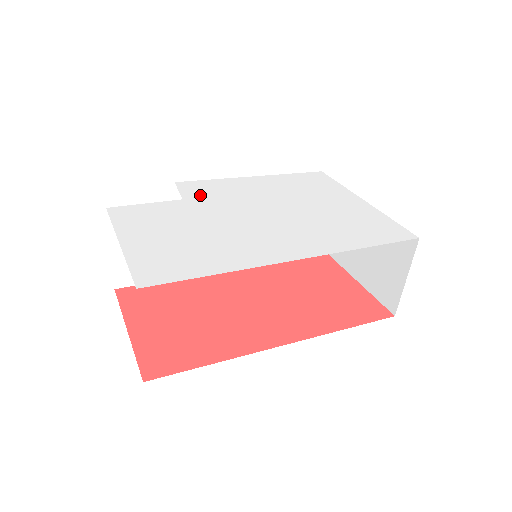
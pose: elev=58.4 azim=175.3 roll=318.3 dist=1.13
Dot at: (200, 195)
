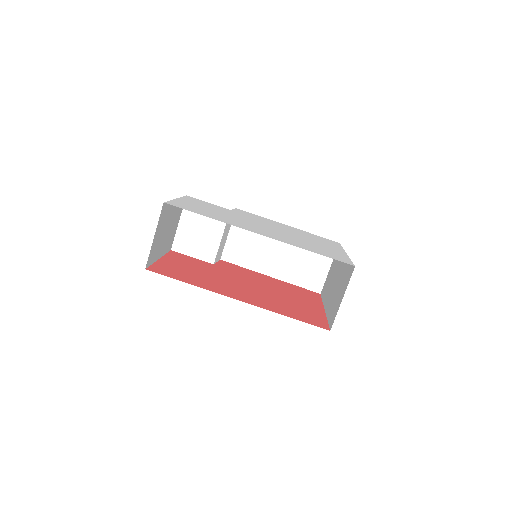
Dot at: (243, 213)
